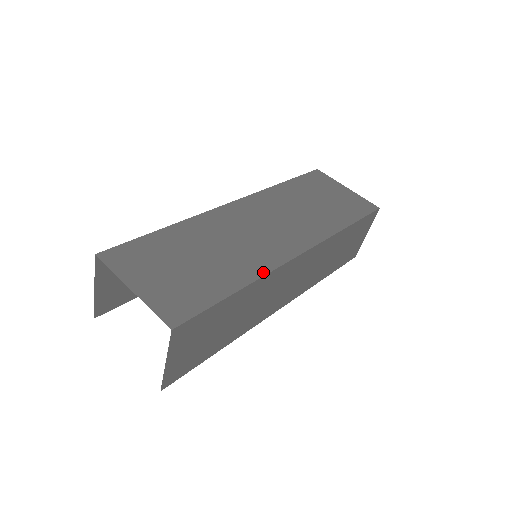
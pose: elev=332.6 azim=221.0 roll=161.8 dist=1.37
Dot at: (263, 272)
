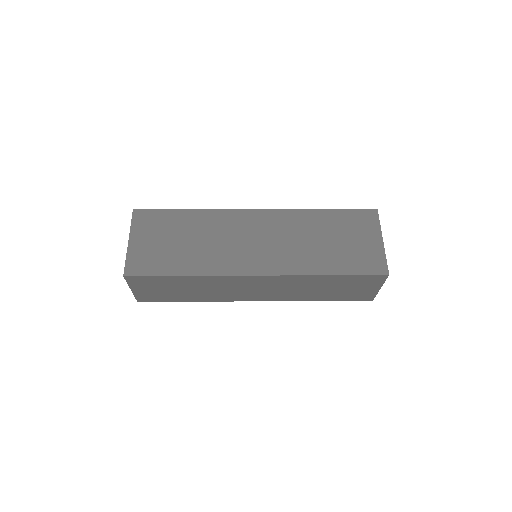
Dot at: (213, 273)
